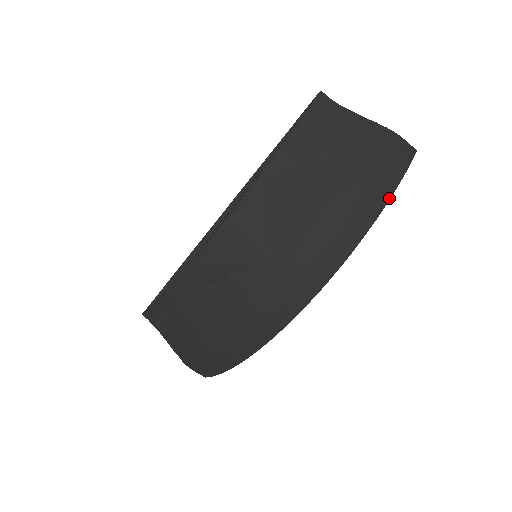
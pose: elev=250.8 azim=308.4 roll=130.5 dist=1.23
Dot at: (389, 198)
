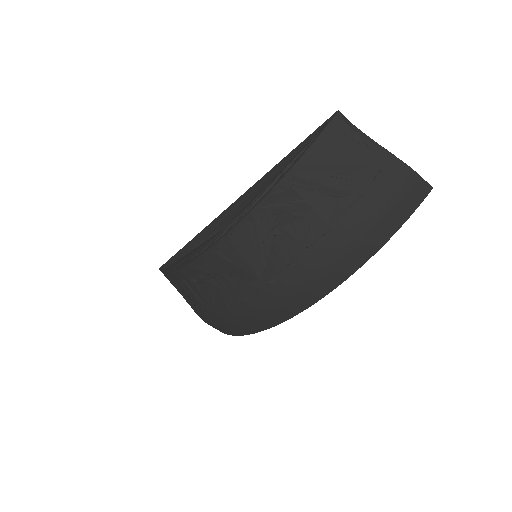
Dot at: (387, 240)
